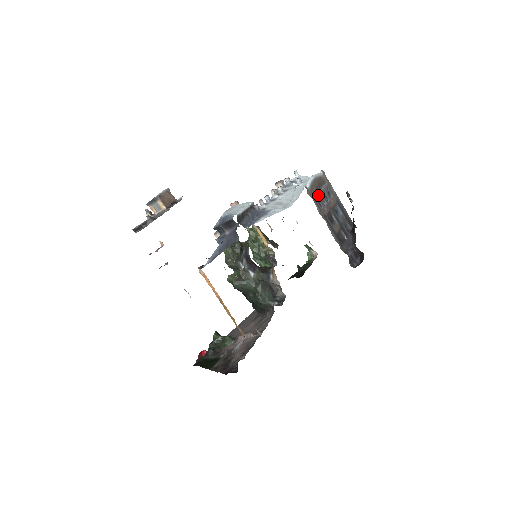
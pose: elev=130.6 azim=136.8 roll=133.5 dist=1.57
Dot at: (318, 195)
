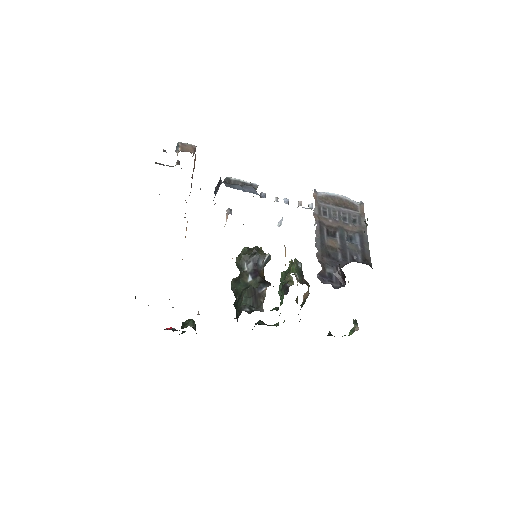
Dot at: (331, 207)
